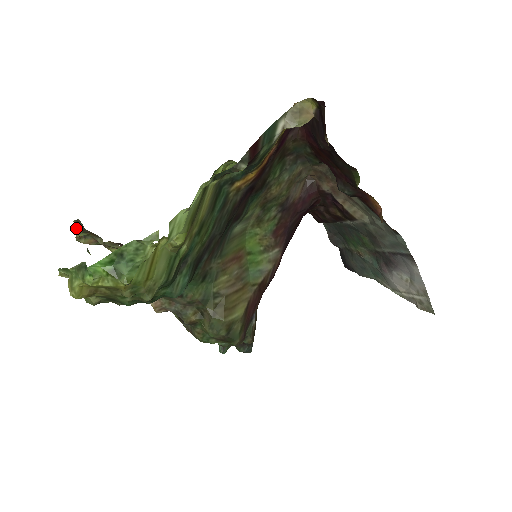
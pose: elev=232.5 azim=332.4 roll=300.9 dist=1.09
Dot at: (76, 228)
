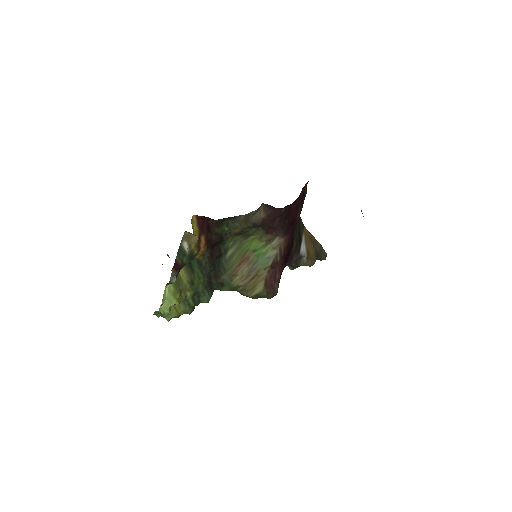
Dot at: occluded
